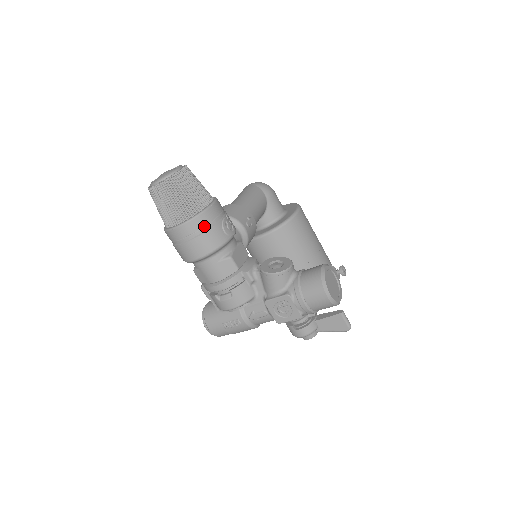
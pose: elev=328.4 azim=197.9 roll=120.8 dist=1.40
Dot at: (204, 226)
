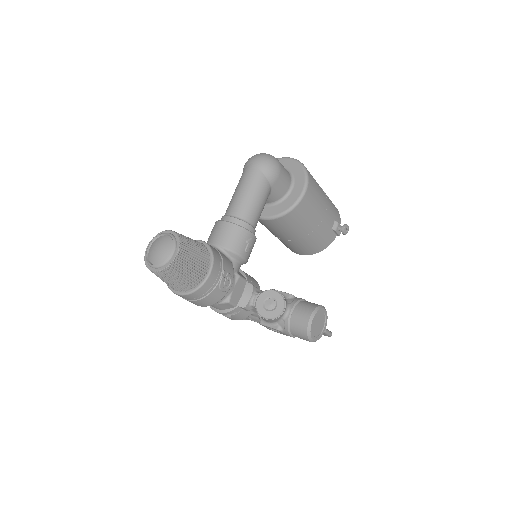
Dot at: (202, 295)
